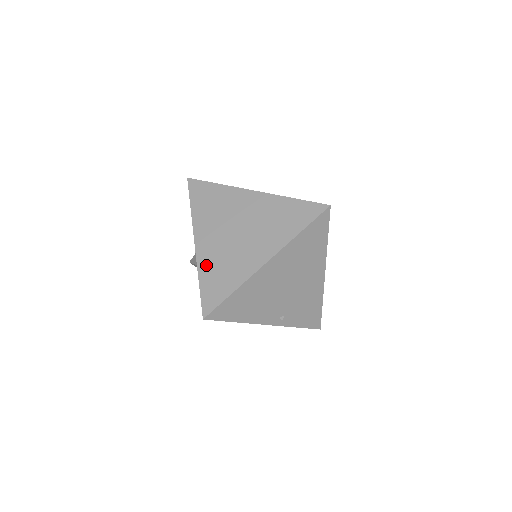
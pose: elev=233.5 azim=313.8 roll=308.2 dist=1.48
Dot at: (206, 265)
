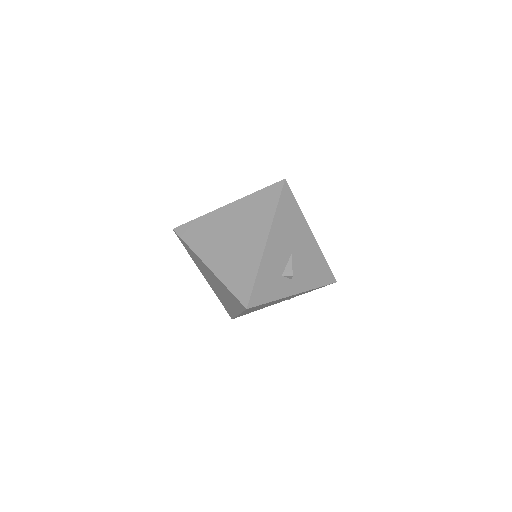
Dot at: (216, 294)
